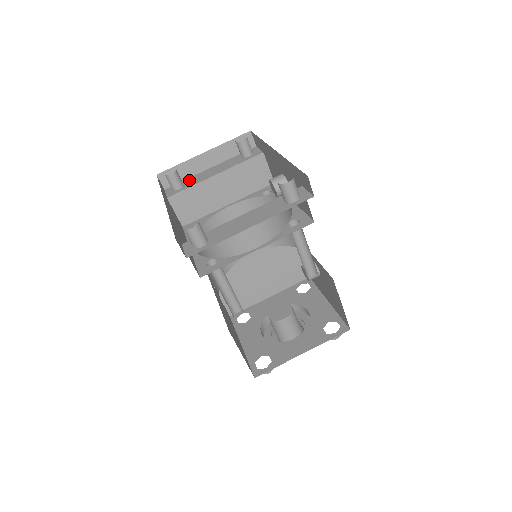
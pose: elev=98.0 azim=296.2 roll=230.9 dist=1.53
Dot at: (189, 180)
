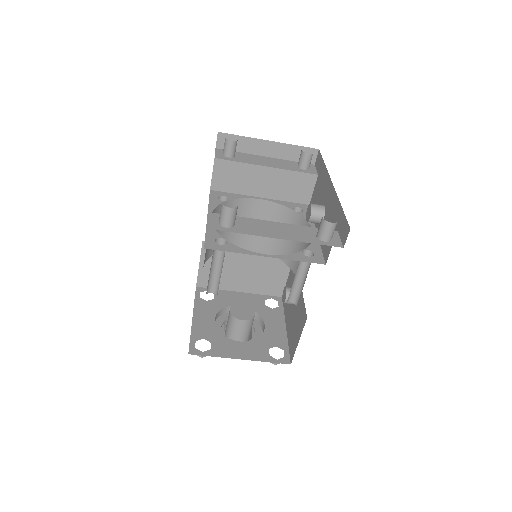
Dot at: (242, 155)
